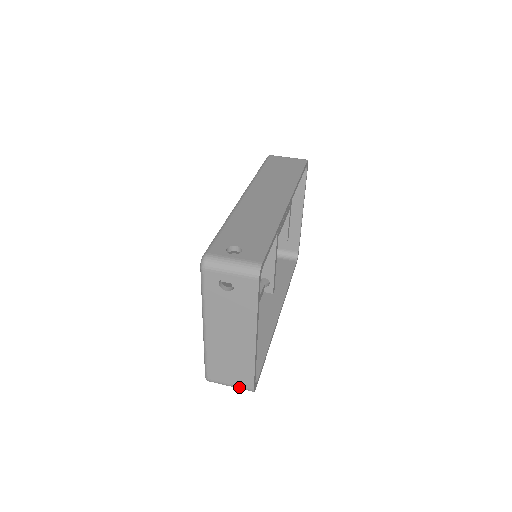
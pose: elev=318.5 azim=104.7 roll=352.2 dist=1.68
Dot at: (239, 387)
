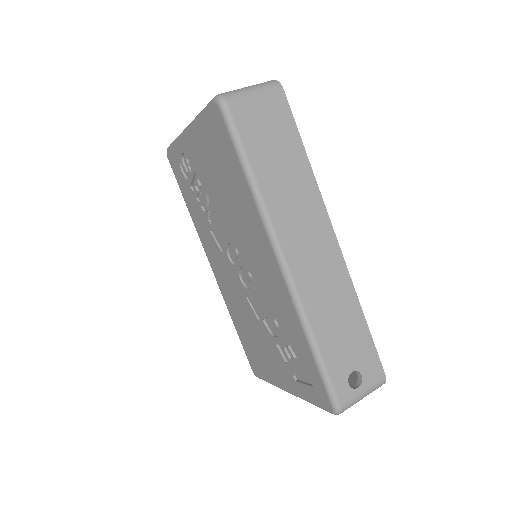
Dot at: occluded
